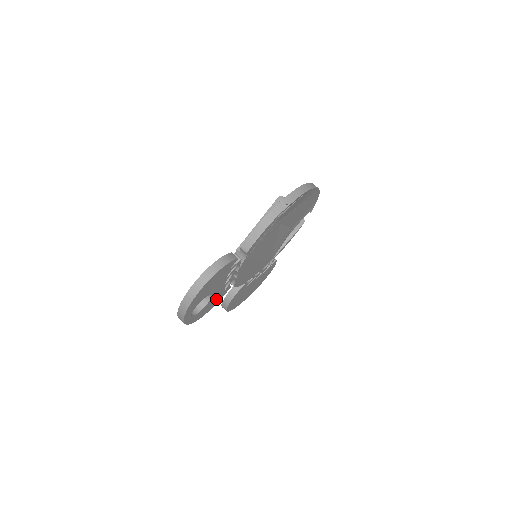
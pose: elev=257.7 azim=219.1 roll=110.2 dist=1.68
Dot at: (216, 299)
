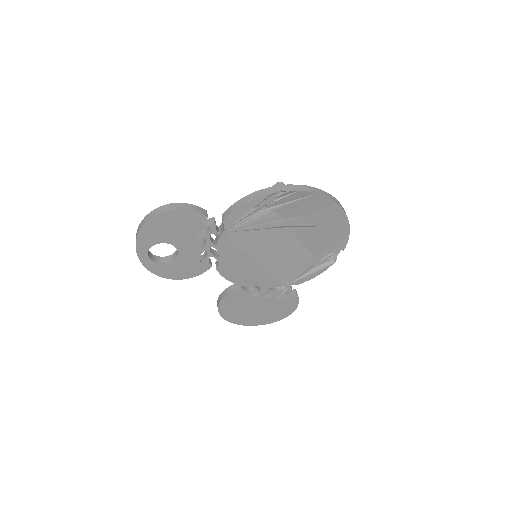
Dot at: (189, 267)
